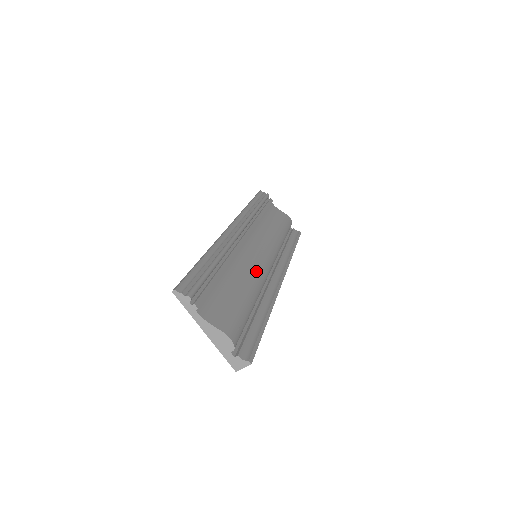
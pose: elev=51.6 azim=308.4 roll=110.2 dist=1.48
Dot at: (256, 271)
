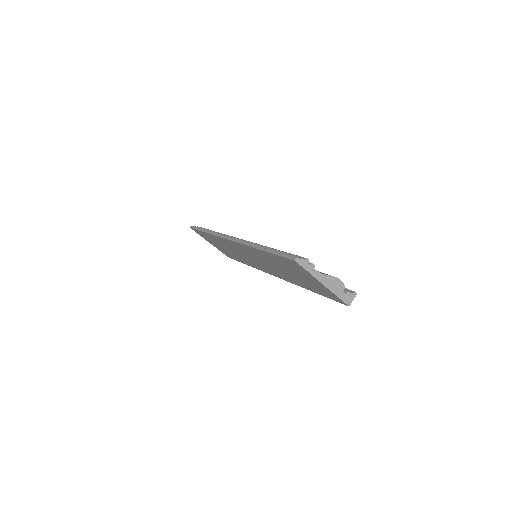
Dot at: occluded
